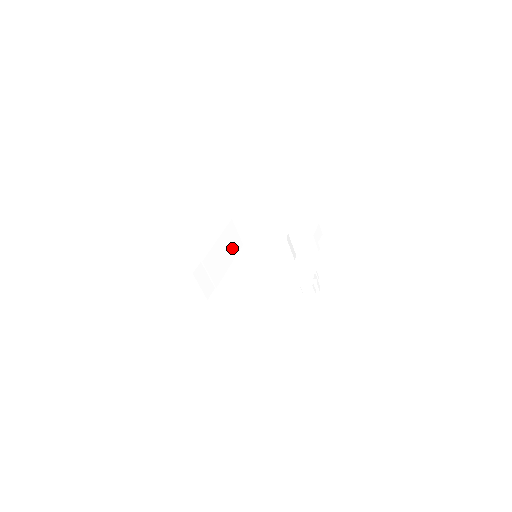
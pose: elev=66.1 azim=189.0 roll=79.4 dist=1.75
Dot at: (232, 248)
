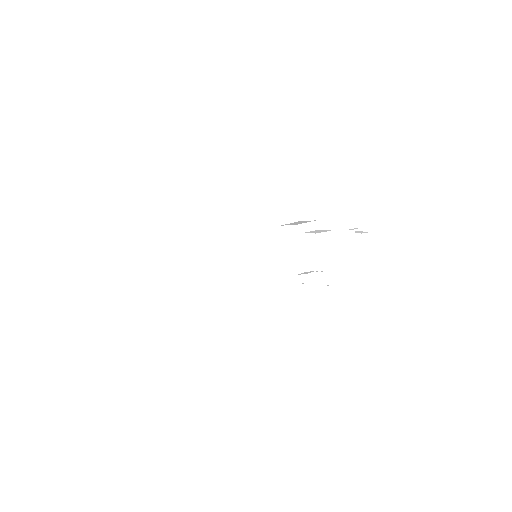
Dot at: occluded
